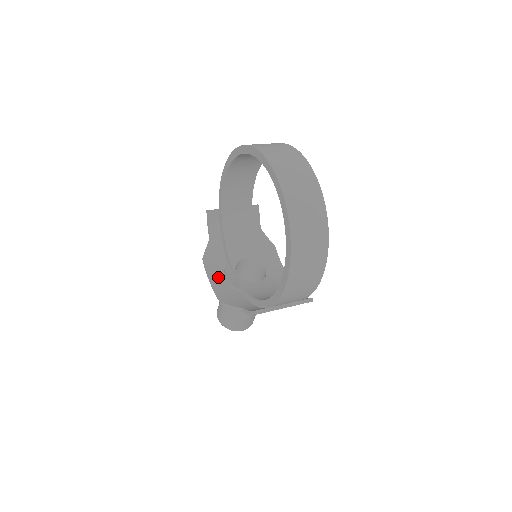
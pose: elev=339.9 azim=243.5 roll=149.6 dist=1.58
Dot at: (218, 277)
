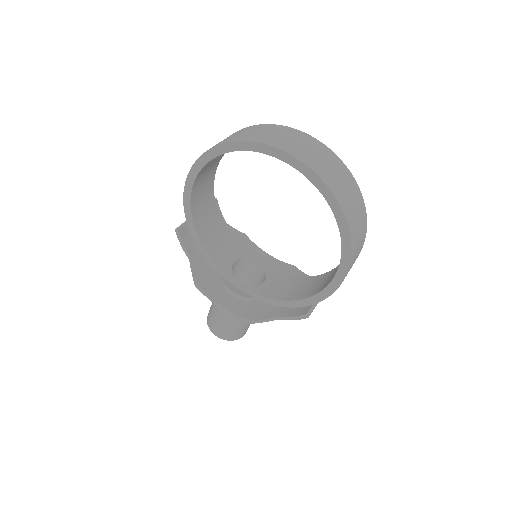
Dot at: (223, 296)
